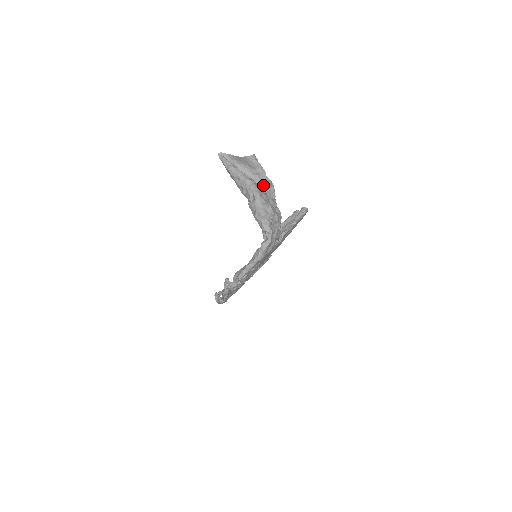
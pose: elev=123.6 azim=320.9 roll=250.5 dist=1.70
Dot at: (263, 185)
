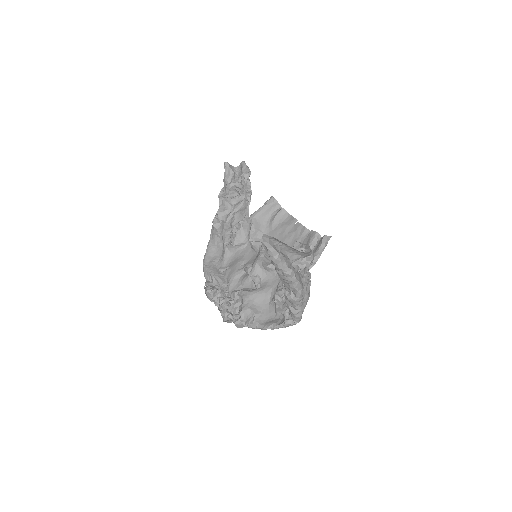
Dot at: (305, 267)
